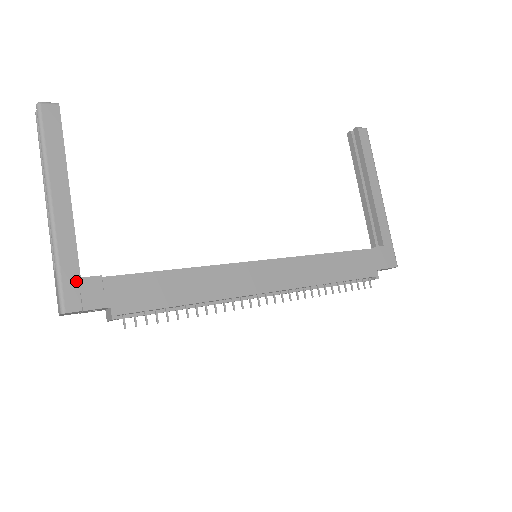
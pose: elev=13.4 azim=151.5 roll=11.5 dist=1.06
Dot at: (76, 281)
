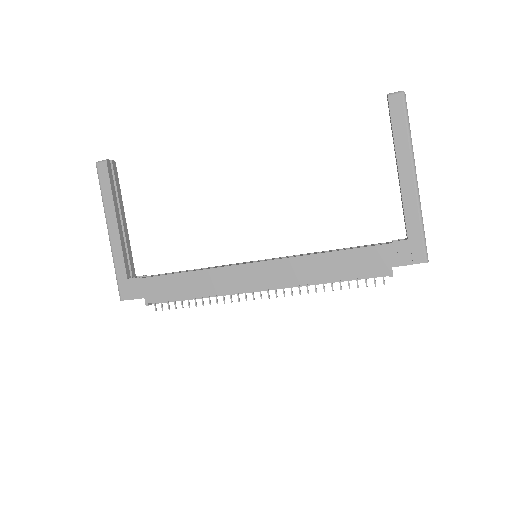
Dot at: (125, 281)
